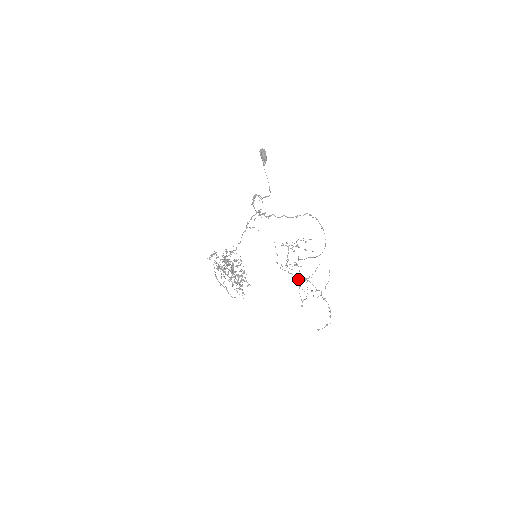
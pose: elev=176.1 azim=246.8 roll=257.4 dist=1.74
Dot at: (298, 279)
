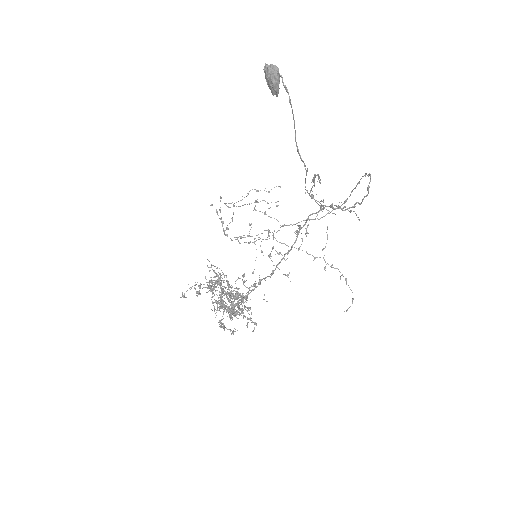
Dot at: occluded
